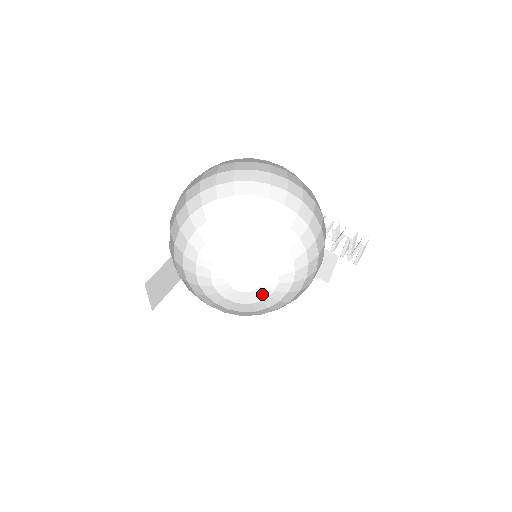
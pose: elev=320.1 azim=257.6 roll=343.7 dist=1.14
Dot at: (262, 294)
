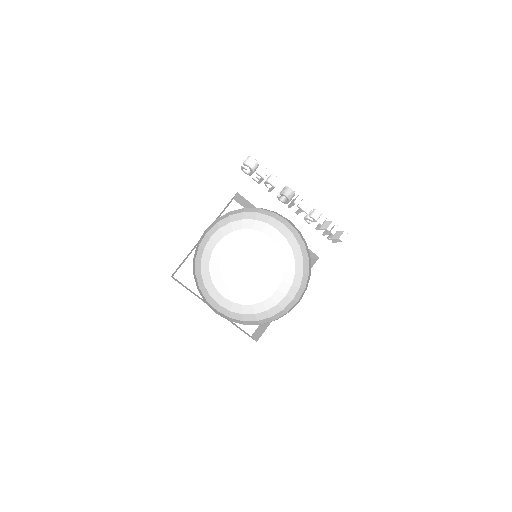
Dot at: (258, 284)
